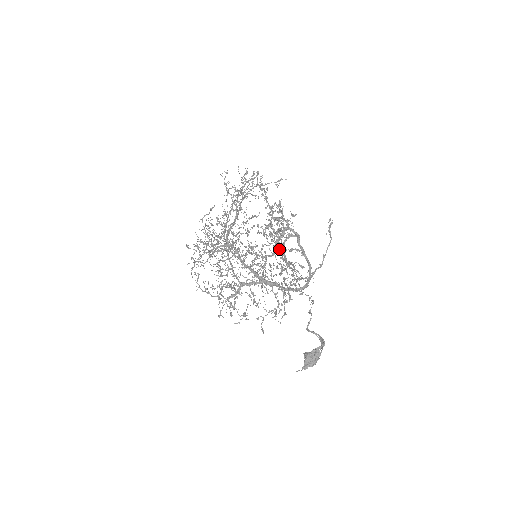
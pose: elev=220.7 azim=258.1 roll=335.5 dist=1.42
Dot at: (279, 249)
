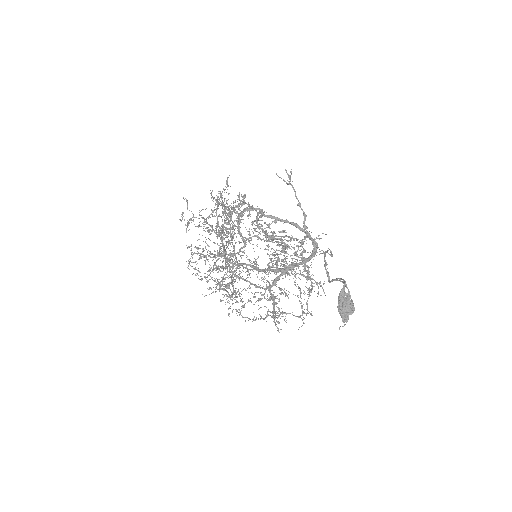
Dot at: occluded
